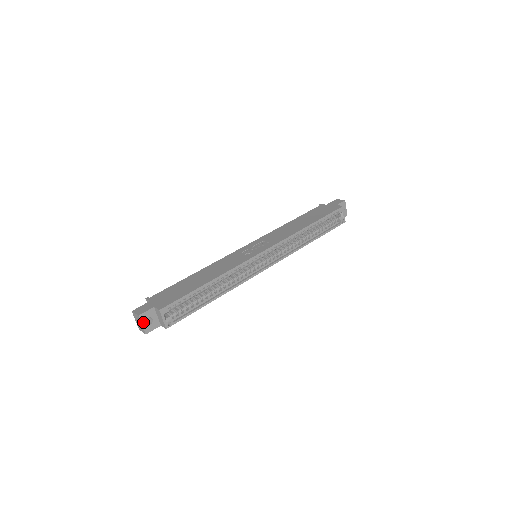
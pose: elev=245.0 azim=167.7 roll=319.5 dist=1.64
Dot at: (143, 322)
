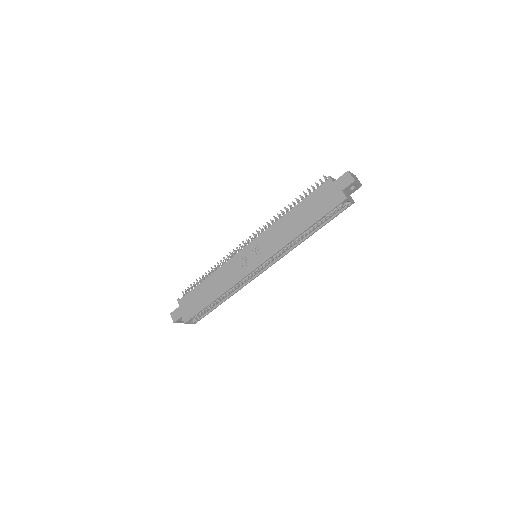
Dot at: (179, 322)
